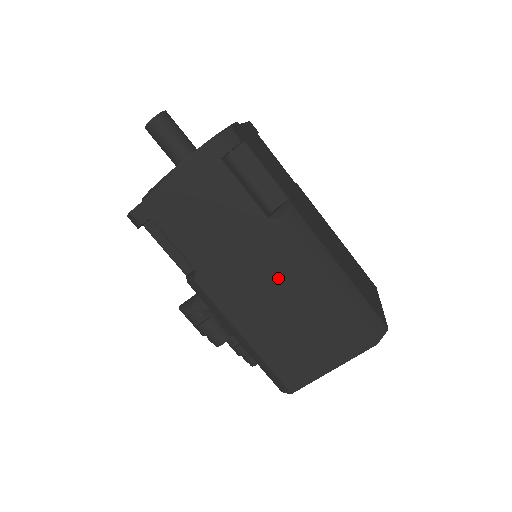
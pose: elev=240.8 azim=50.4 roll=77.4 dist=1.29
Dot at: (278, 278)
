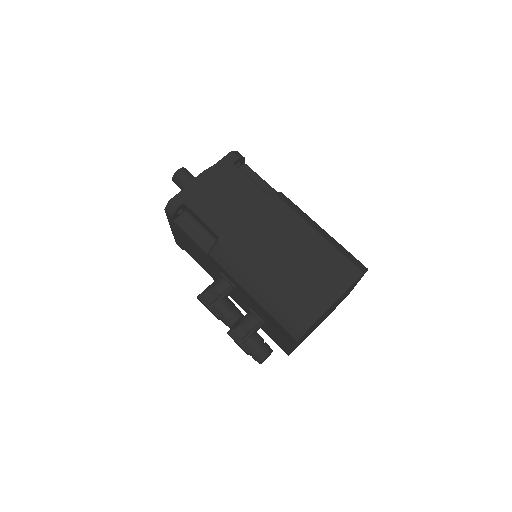
Dot at: (281, 233)
